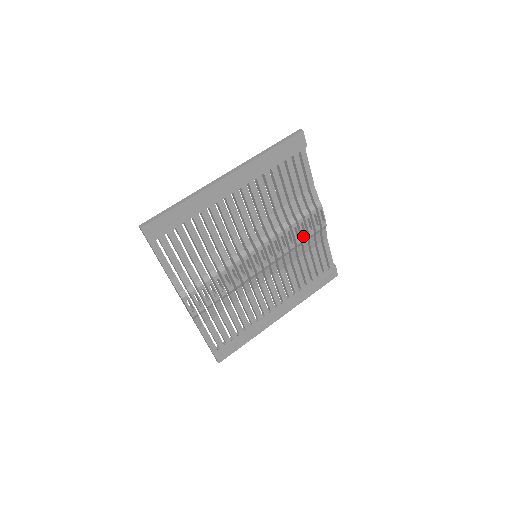
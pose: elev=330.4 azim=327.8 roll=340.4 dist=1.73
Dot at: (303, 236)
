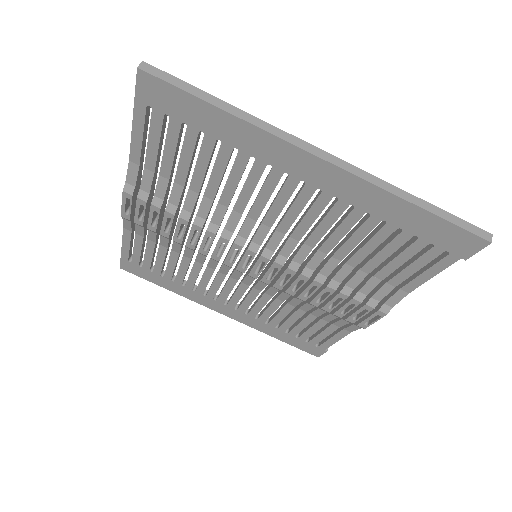
Dot at: (326, 306)
